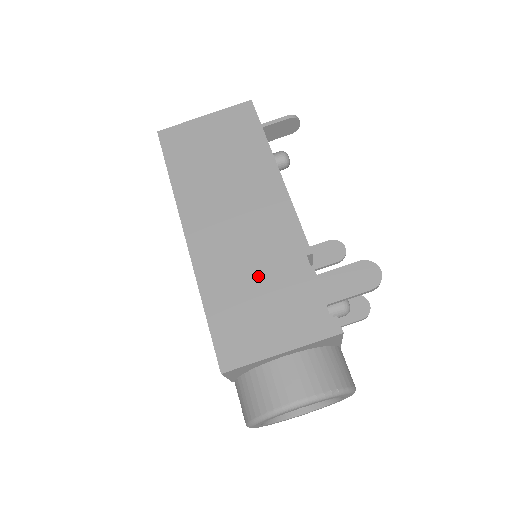
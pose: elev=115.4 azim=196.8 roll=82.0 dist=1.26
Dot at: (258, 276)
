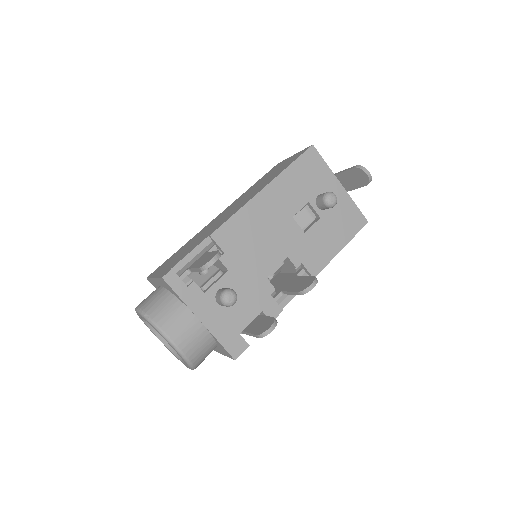
Dot at: occluded
